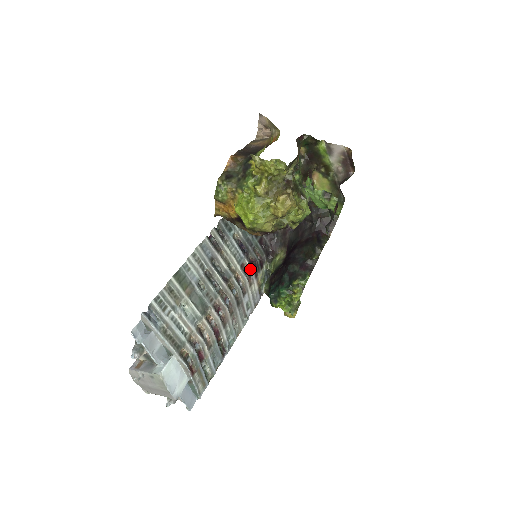
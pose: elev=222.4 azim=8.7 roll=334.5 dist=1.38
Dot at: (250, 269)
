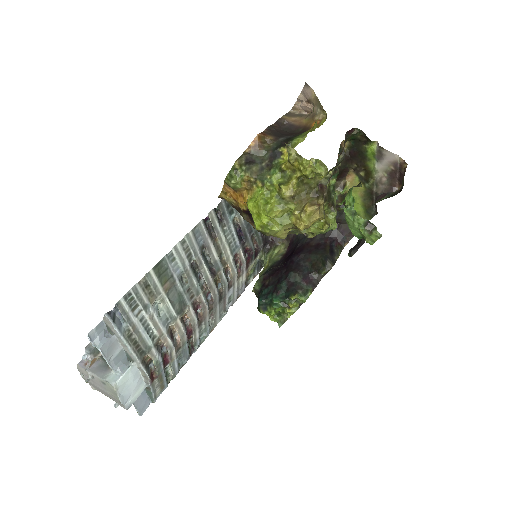
Dot at: (243, 260)
